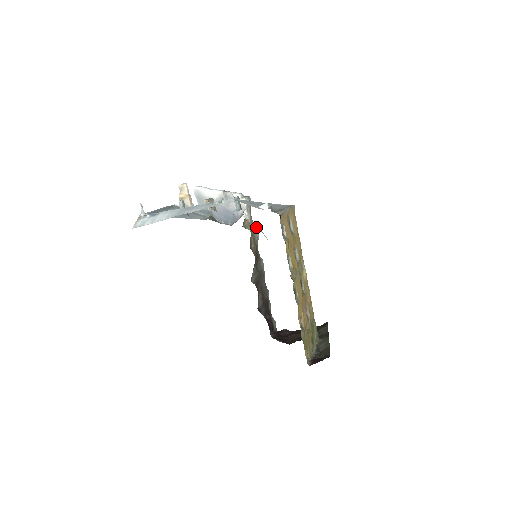
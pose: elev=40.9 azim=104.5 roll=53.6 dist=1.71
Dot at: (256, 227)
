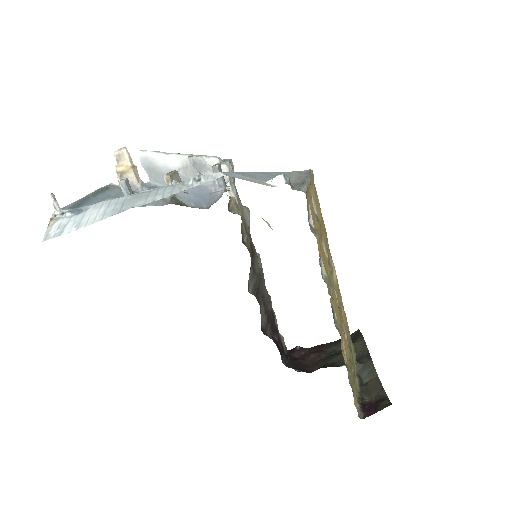
Dot at: (245, 207)
